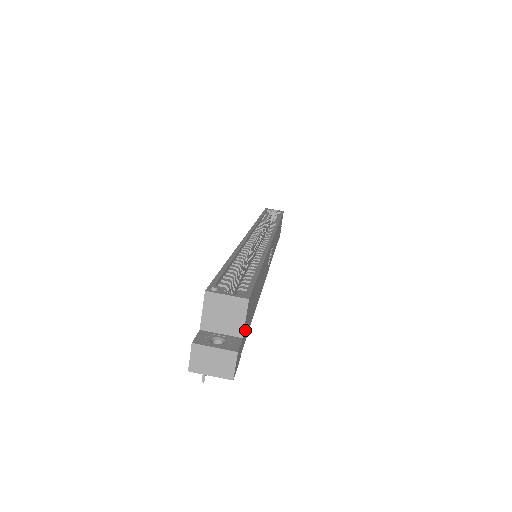
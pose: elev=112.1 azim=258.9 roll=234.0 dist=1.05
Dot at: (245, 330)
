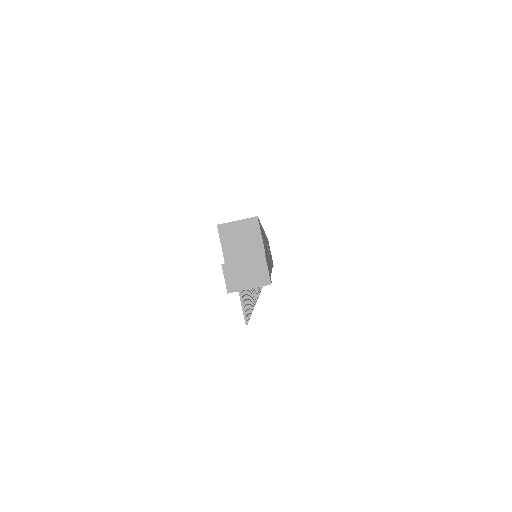
Dot at: (266, 255)
